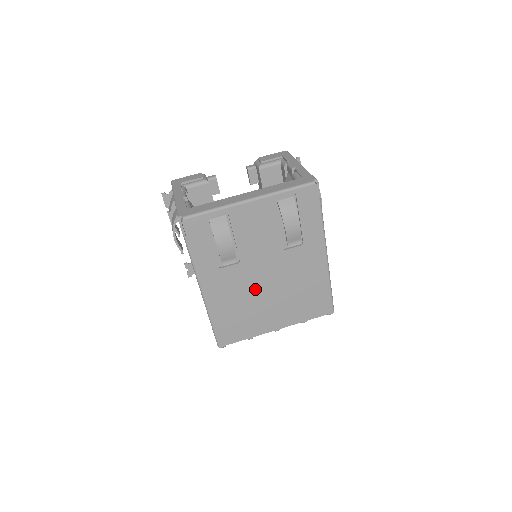
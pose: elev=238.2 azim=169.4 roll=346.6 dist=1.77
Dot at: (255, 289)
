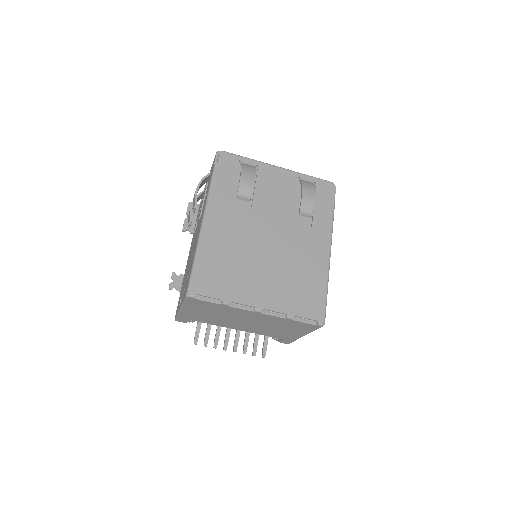
Dot at: (254, 246)
